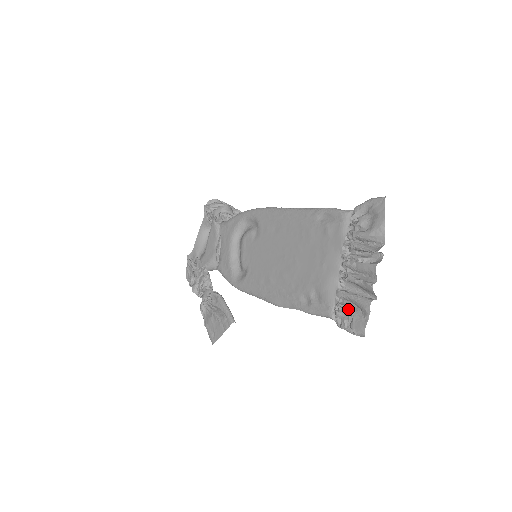
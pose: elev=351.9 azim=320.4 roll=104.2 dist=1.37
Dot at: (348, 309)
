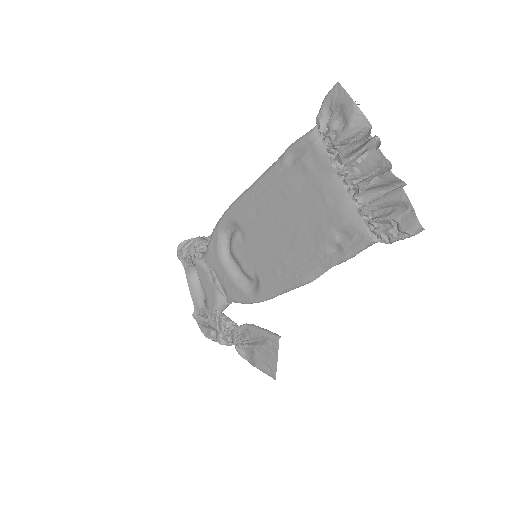
Dot at: (384, 217)
